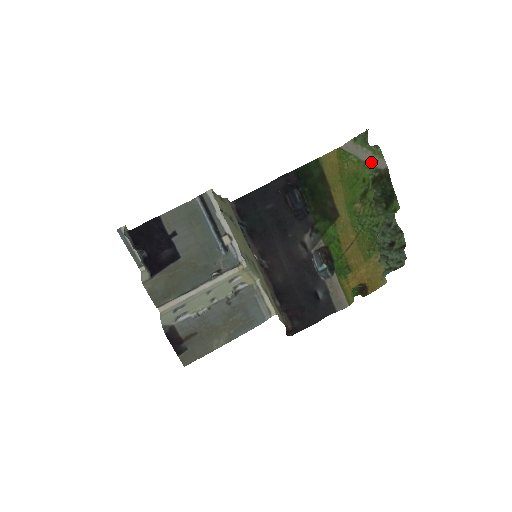
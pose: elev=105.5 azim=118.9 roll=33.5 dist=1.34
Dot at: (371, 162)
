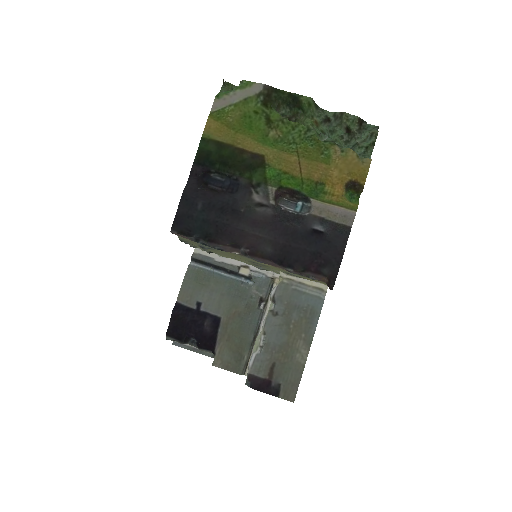
Dot at: (246, 96)
